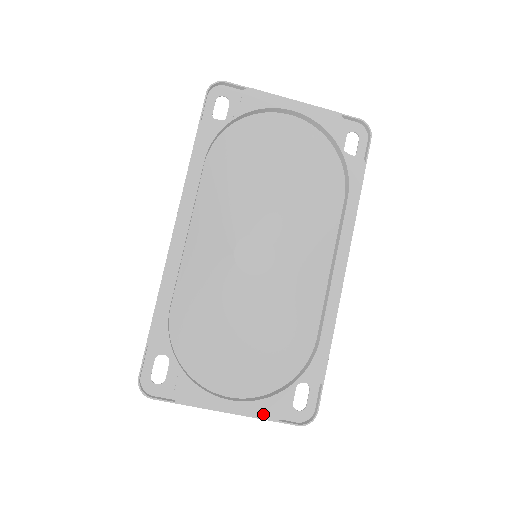
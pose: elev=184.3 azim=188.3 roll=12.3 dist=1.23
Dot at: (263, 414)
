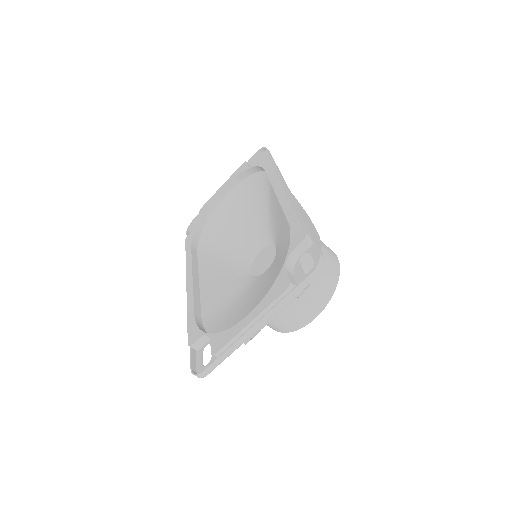
Dot at: (275, 296)
